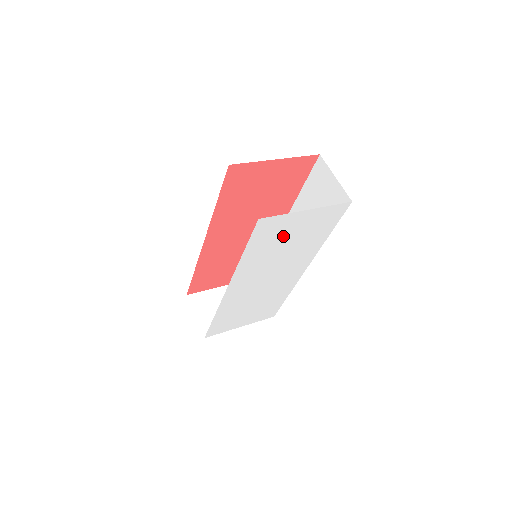
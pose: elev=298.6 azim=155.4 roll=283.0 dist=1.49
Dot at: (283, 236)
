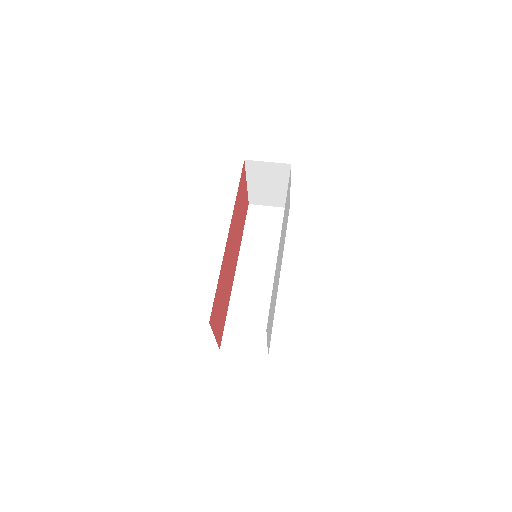
Dot at: (287, 203)
